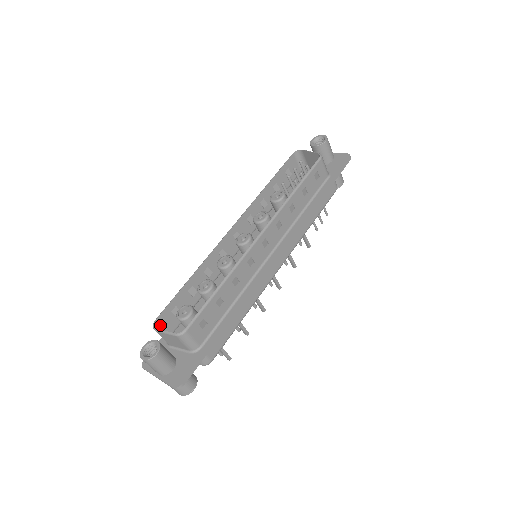
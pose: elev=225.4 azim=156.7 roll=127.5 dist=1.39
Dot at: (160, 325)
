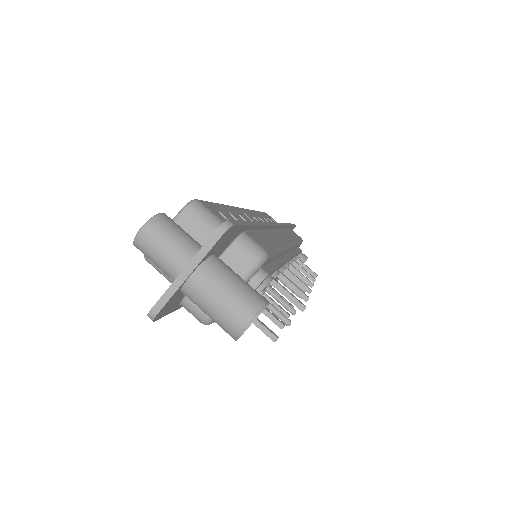
Dot at: occluded
